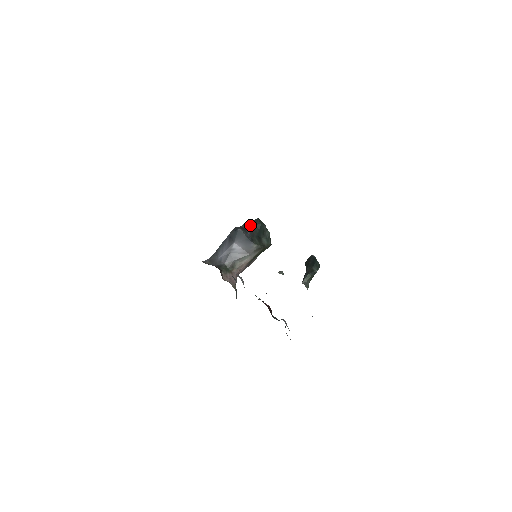
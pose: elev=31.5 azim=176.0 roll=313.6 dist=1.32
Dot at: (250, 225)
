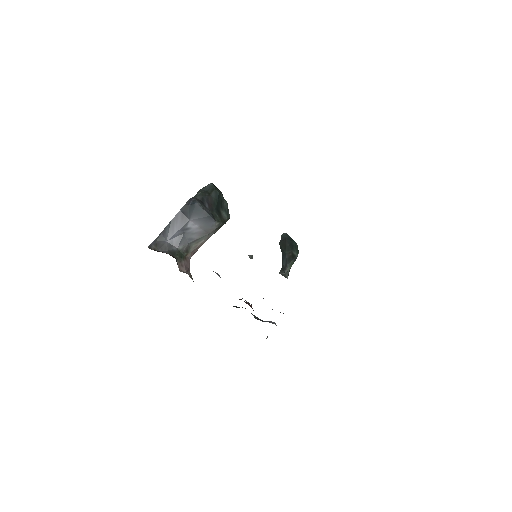
Dot at: (206, 195)
